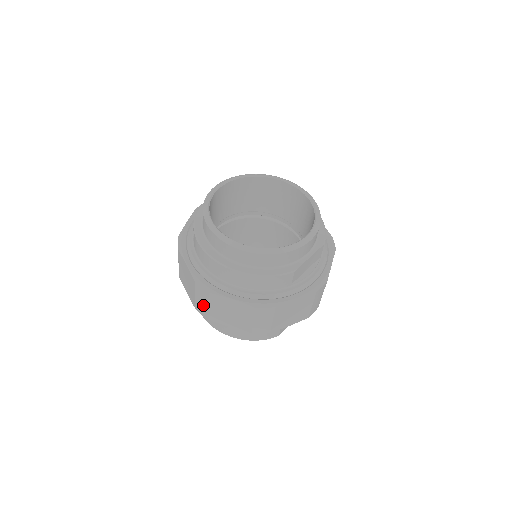
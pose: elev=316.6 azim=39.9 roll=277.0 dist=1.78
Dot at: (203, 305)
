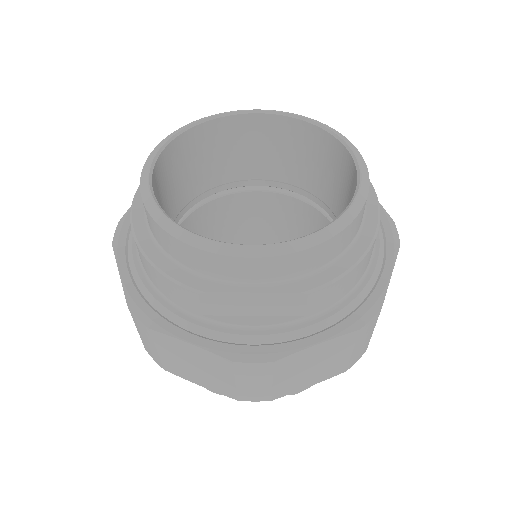
Dot at: occluded
